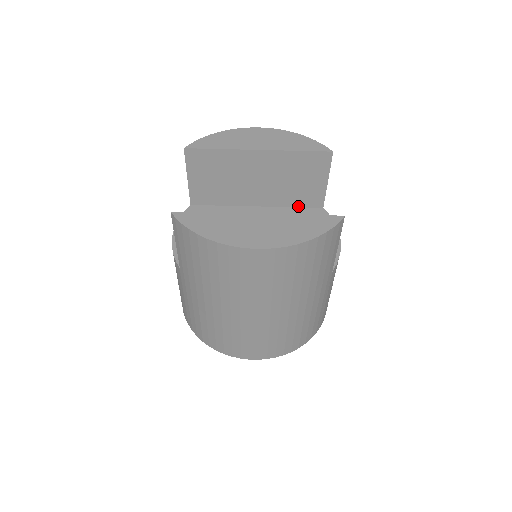
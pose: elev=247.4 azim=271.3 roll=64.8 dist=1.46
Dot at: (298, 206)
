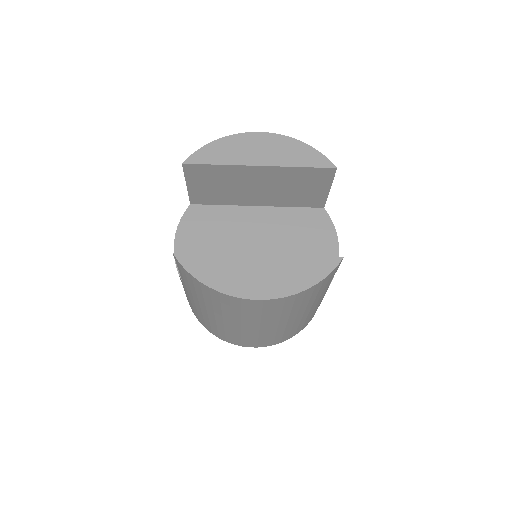
Dot at: (299, 206)
